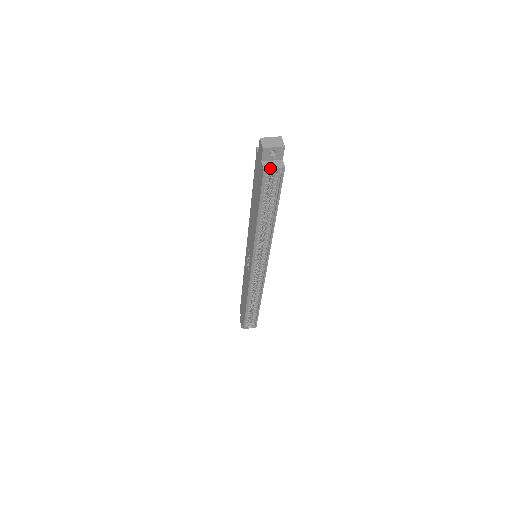
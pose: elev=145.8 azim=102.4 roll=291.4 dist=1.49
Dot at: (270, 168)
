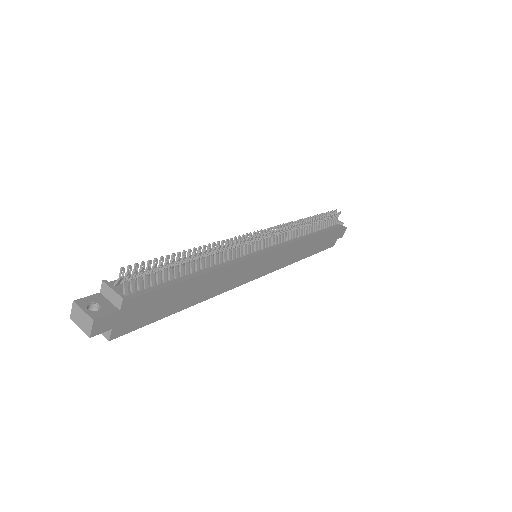
Dot at: occluded
